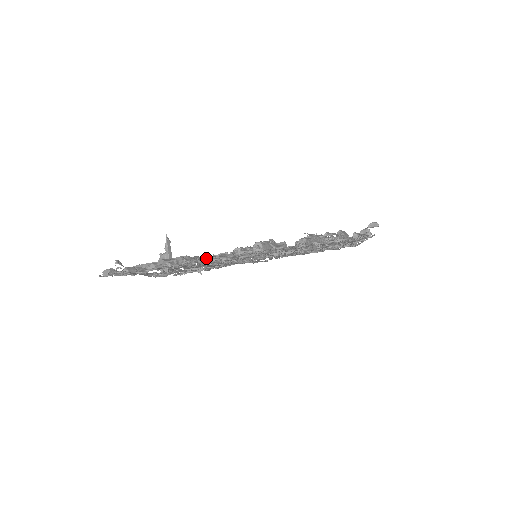
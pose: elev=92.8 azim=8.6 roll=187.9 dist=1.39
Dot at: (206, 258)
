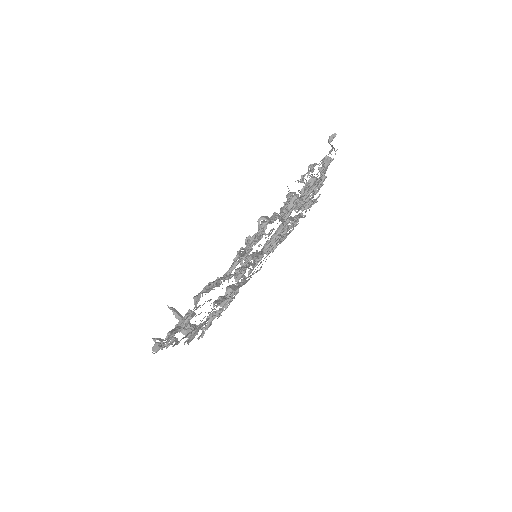
Dot at: occluded
